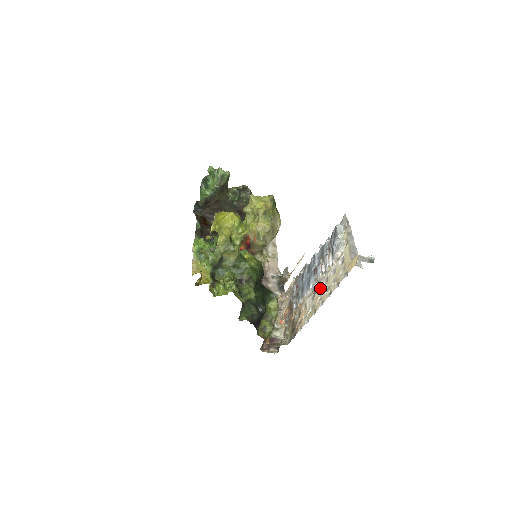
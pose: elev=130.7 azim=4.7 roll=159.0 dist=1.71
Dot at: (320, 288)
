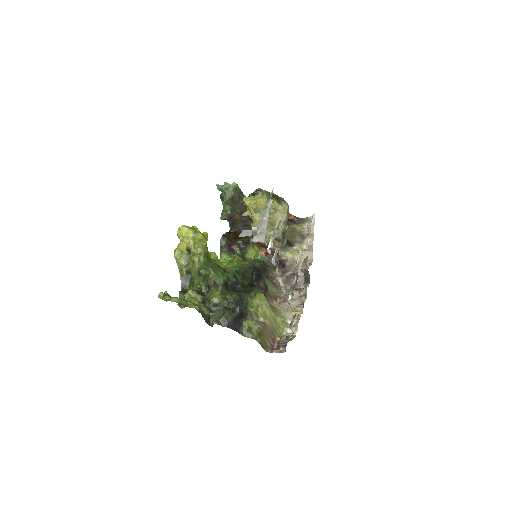
Dot at: occluded
